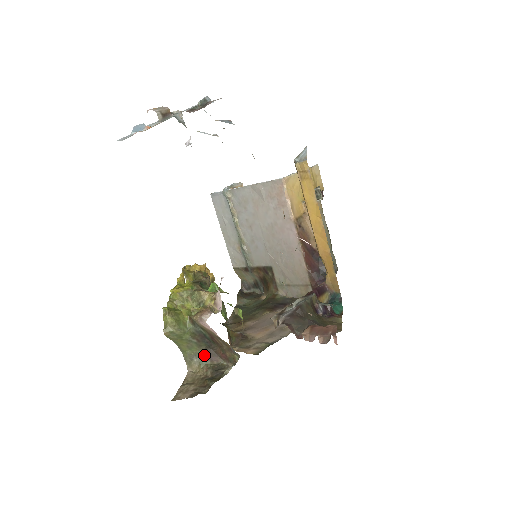
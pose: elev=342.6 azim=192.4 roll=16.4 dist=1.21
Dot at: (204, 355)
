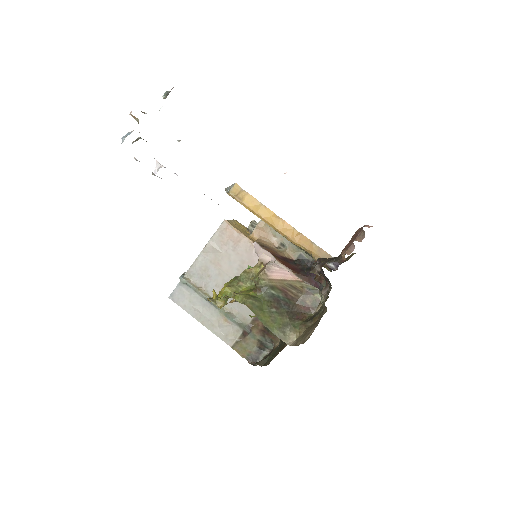
Dot at: (291, 320)
